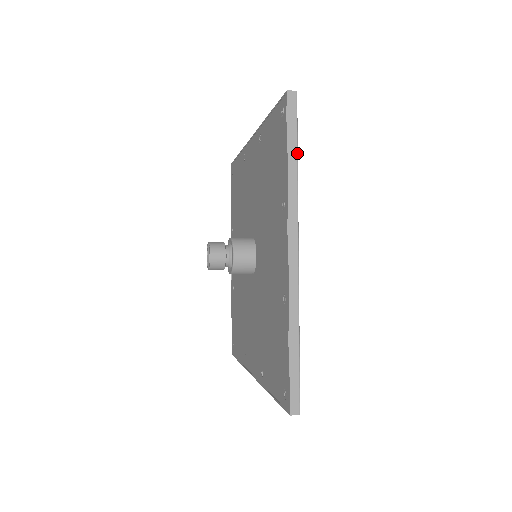
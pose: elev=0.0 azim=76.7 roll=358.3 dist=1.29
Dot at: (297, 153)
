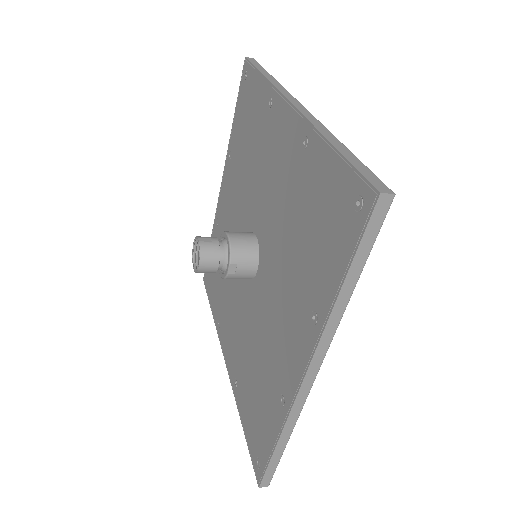
Dot at: (269, 74)
